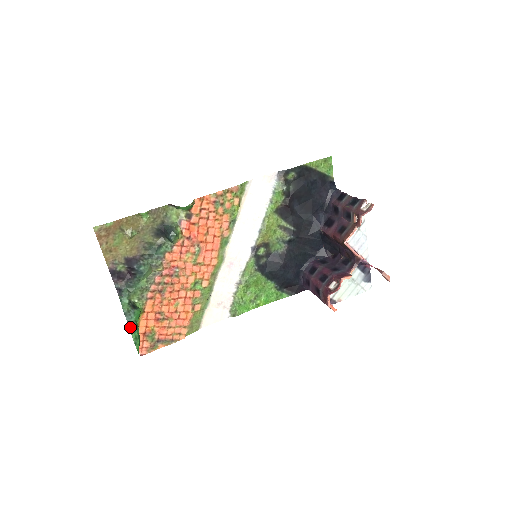
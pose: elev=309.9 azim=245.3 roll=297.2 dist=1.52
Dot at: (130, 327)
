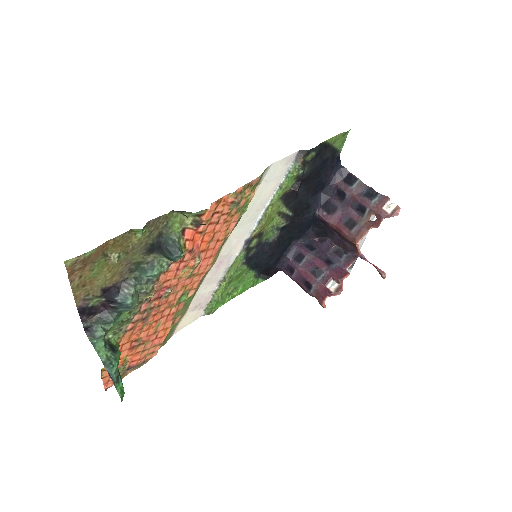
Dot at: (113, 380)
